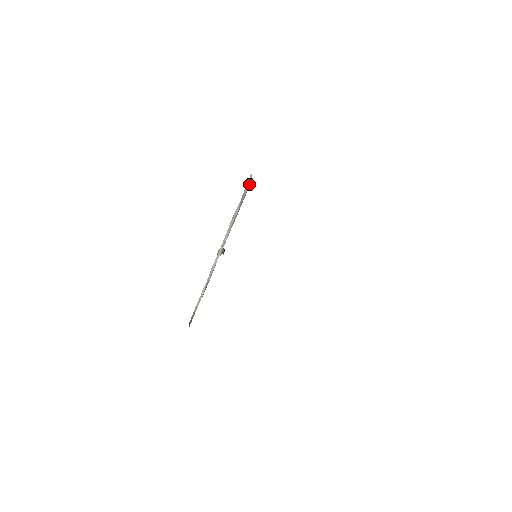
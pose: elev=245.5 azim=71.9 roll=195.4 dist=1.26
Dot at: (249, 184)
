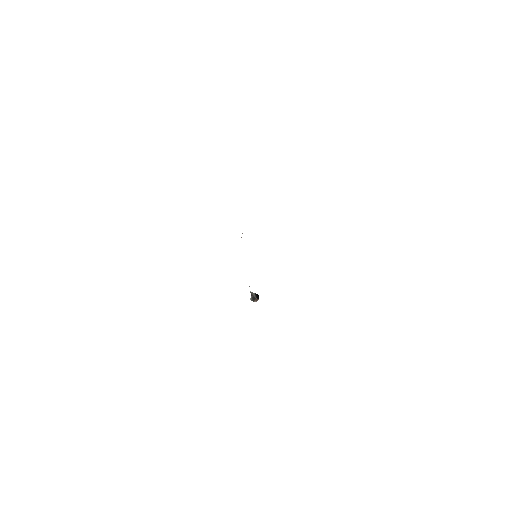
Dot at: occluded
